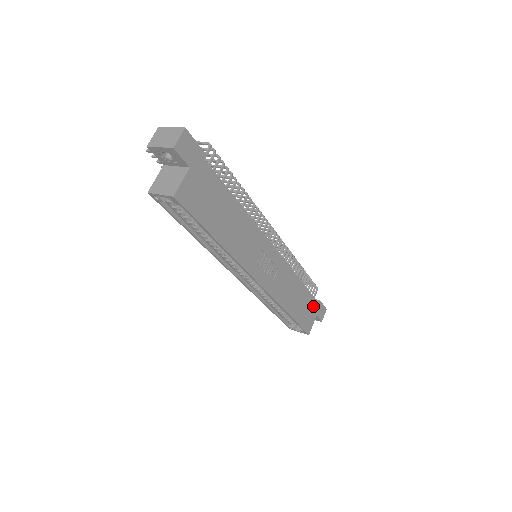
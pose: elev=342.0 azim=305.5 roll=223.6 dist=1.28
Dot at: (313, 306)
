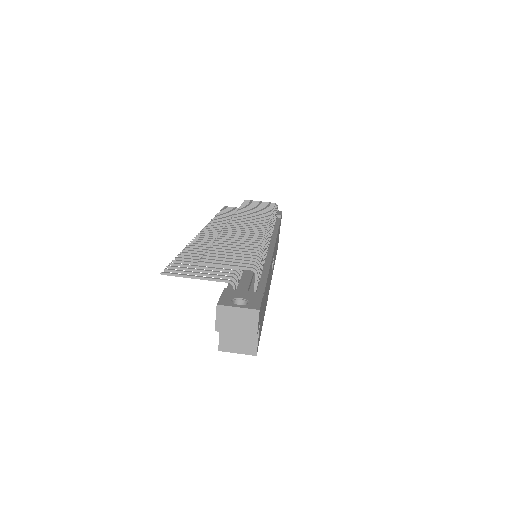
Dot at: occluded
